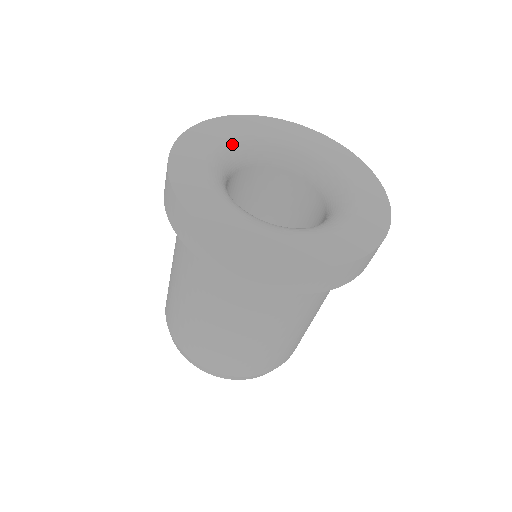
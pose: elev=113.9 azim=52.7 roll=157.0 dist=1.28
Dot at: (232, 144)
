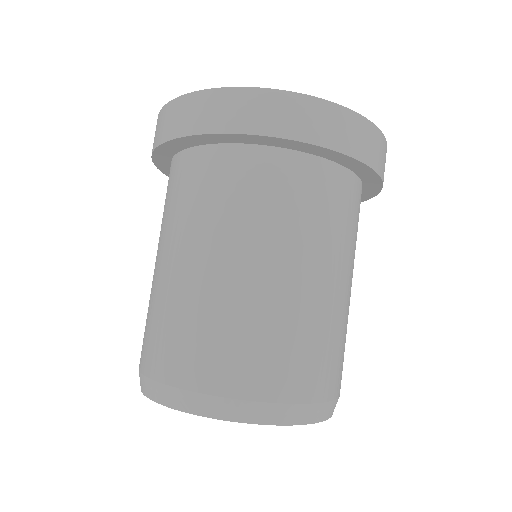
Dot at: occluded
